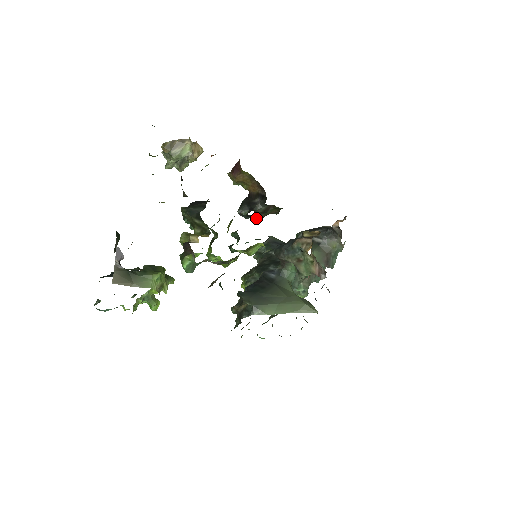
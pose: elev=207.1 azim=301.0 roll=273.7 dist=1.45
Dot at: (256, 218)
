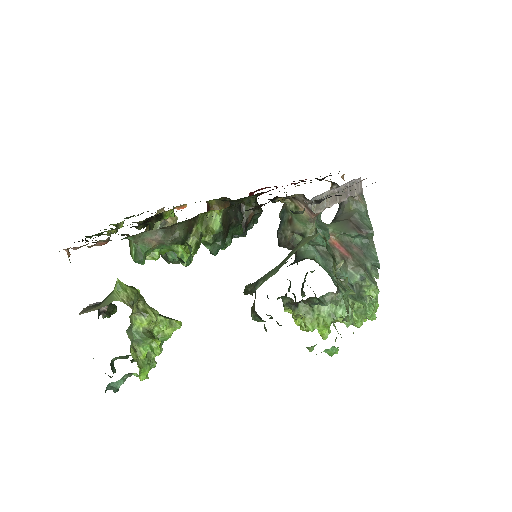
Dot at: occluded
